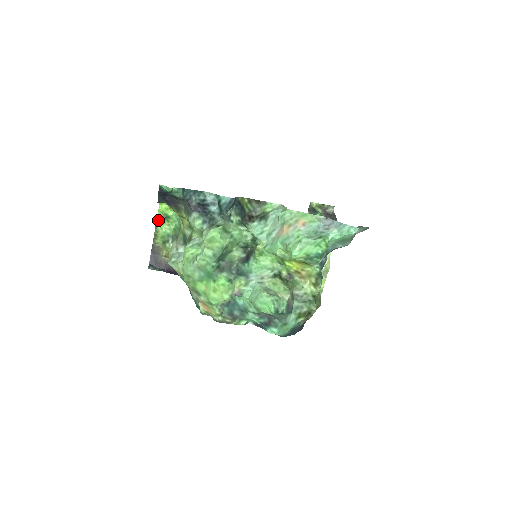
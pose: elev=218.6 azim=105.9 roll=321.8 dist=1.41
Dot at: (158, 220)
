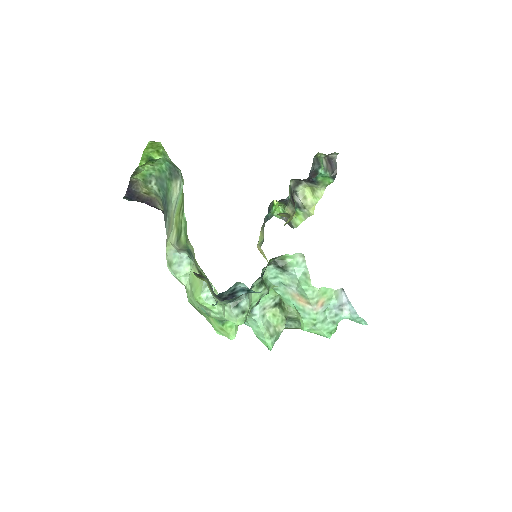
Dot at: (141, 163)
